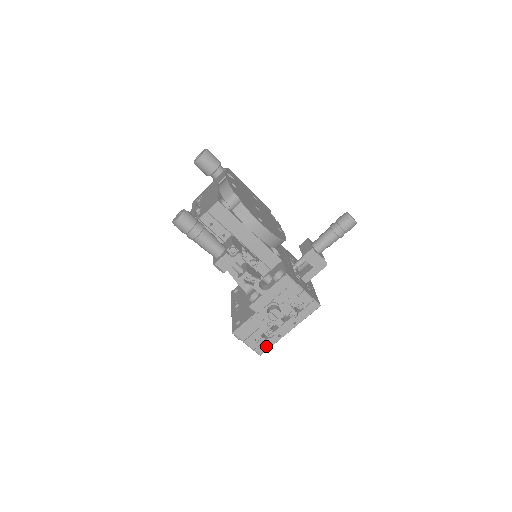
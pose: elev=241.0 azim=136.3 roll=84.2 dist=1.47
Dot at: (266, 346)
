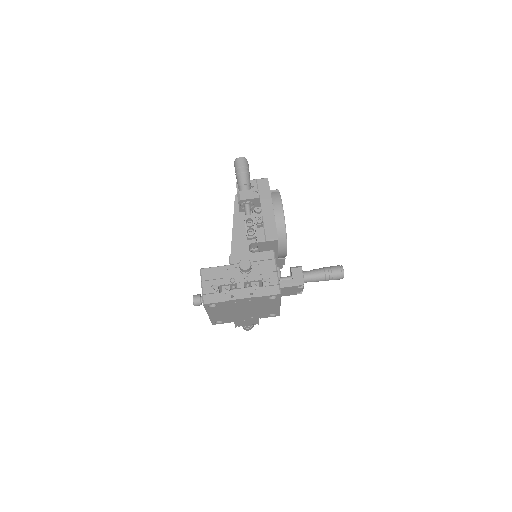
Dot at: (215, 298)
